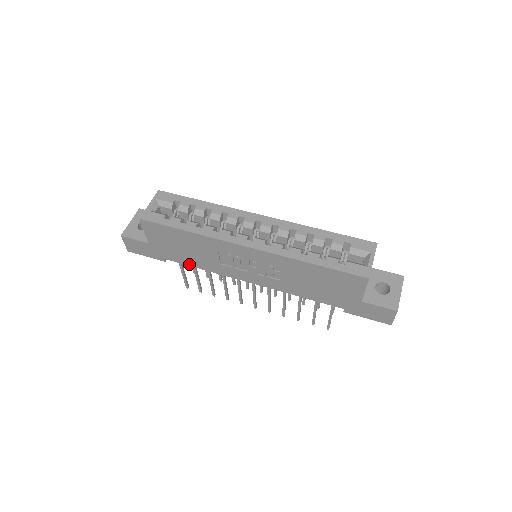
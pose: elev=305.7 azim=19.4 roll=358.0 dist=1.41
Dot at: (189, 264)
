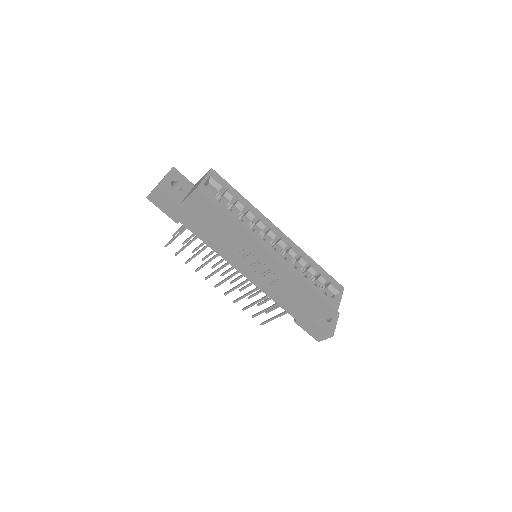
Dot at: (200, 237)
